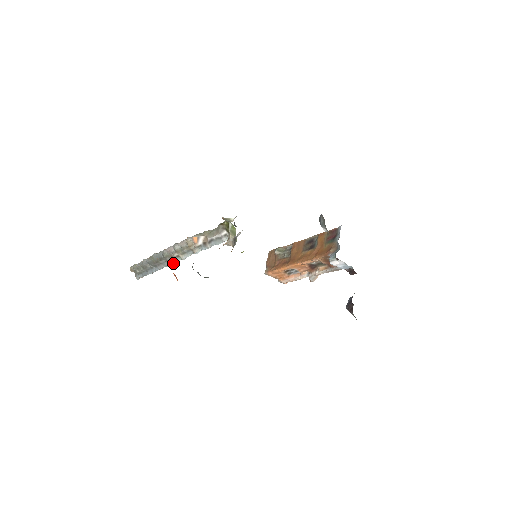
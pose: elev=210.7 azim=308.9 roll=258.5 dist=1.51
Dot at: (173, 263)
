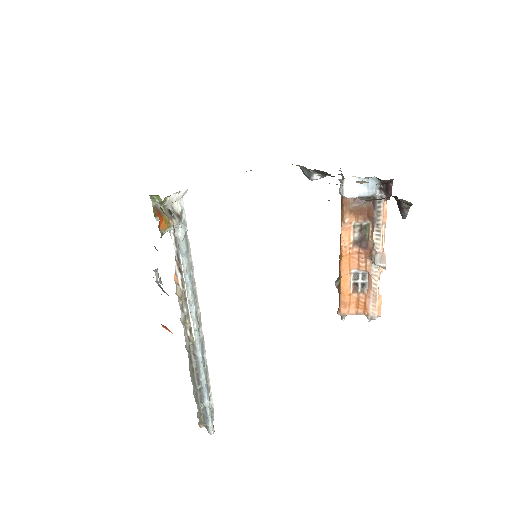
Dot at: (198, 350)
